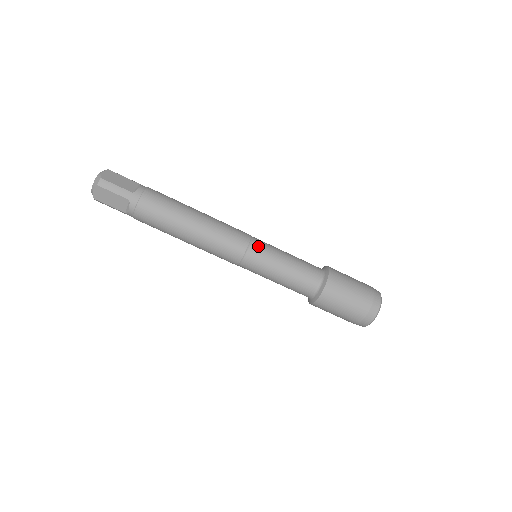
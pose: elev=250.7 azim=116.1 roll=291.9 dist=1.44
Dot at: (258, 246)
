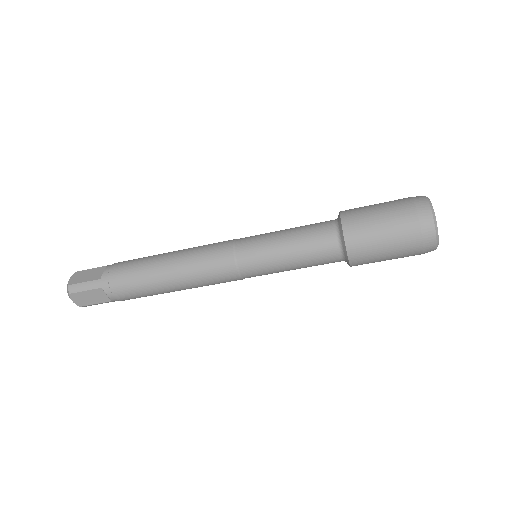
Dot at: (251, 274)
